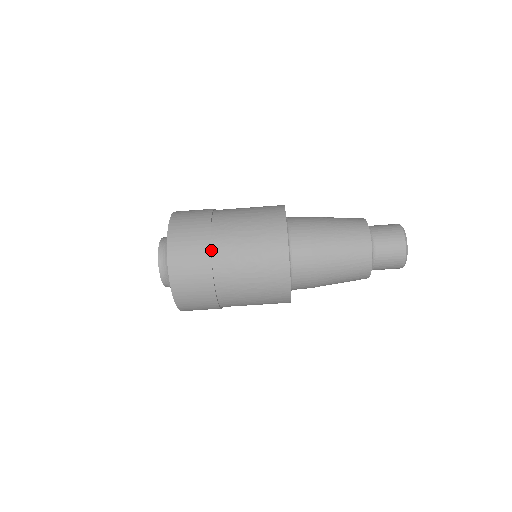
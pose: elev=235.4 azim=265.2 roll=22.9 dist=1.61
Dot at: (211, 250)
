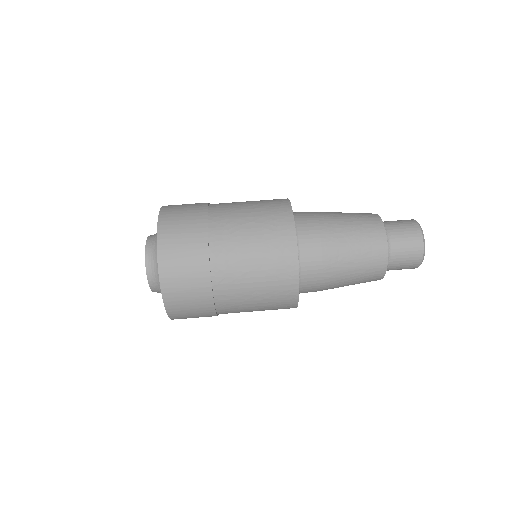
Dot at: (209, 204)
